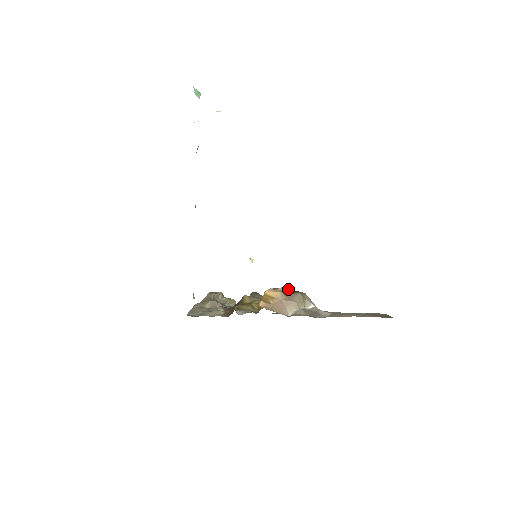
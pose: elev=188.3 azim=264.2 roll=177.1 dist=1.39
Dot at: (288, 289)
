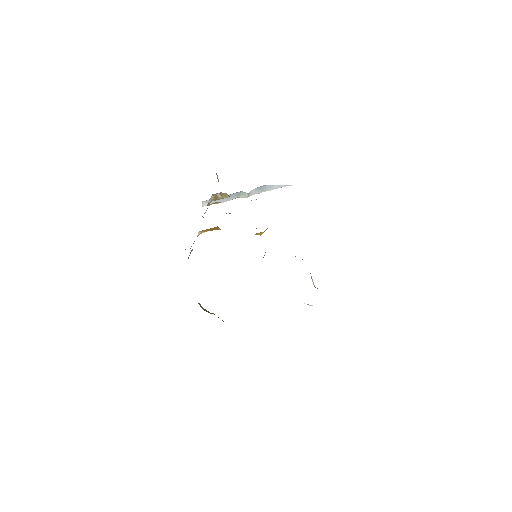
Dot at: occluded
